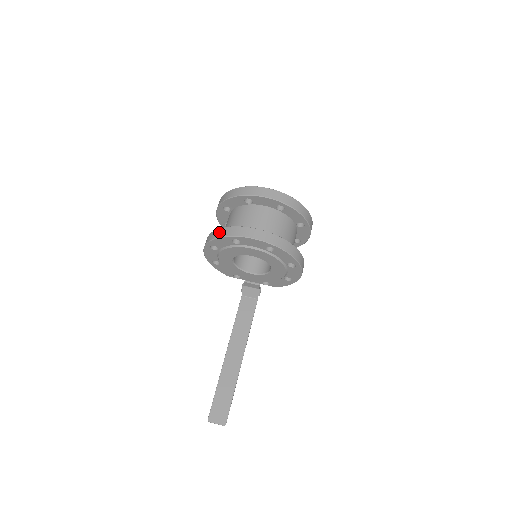
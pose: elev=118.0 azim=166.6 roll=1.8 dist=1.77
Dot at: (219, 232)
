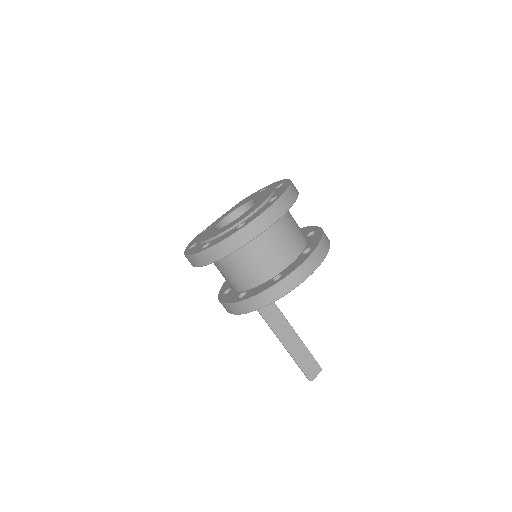
Dot at: (263, 300)
